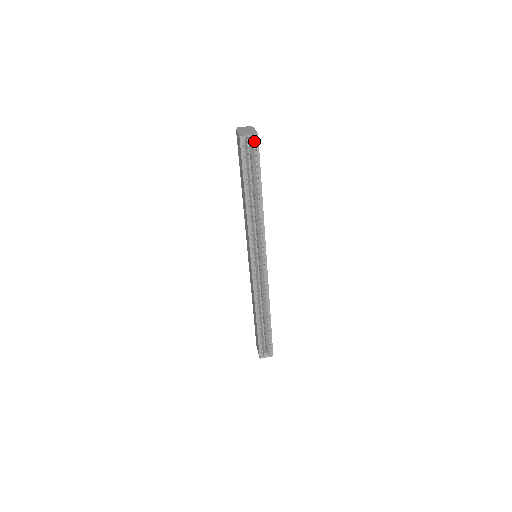
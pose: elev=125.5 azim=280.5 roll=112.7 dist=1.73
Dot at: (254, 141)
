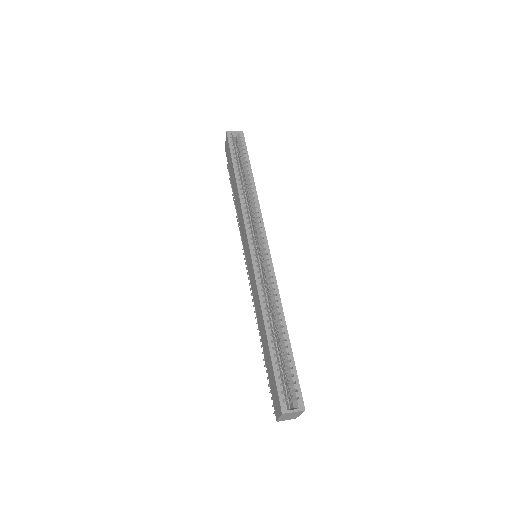
Dot at: (240, 135)
